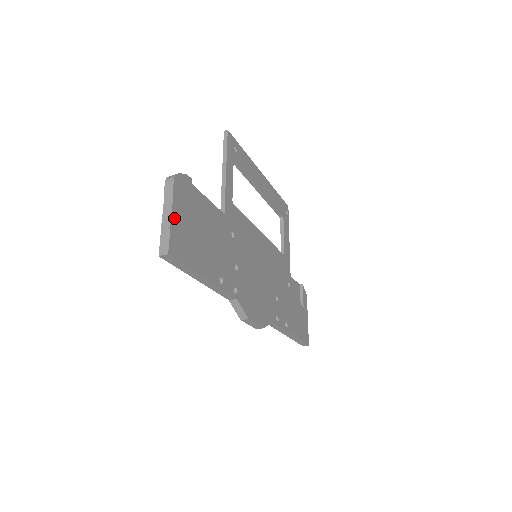
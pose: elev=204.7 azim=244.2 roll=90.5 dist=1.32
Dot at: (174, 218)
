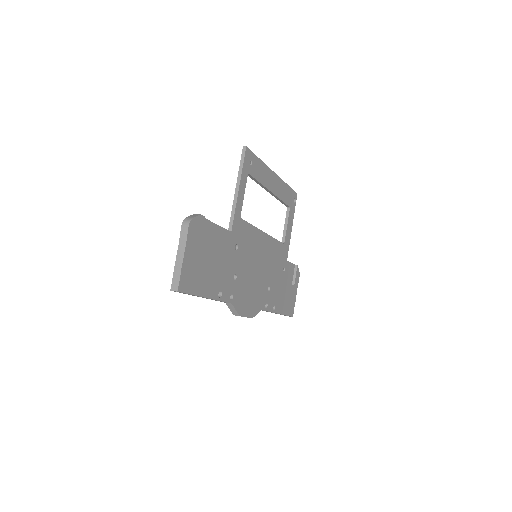
Dot at: (185, 259)
